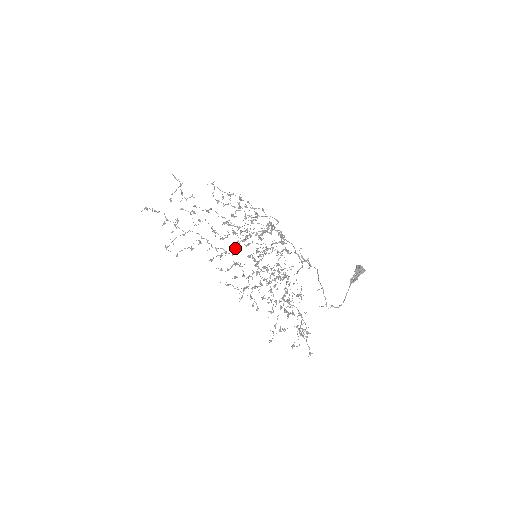
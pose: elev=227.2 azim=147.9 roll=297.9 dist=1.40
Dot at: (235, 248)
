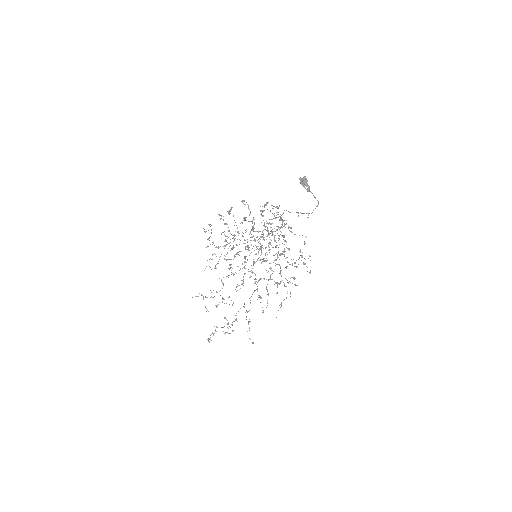
Dot at: (255, 278)
